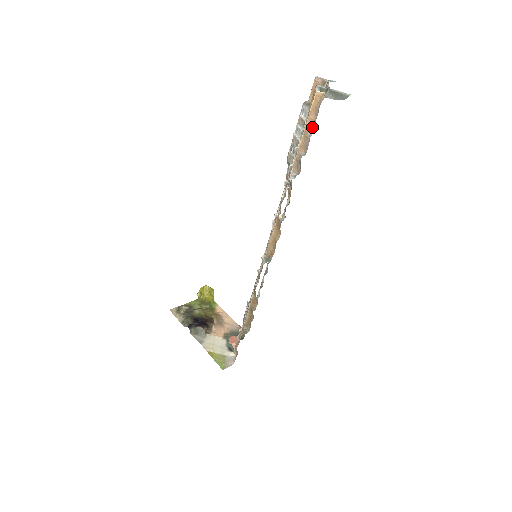
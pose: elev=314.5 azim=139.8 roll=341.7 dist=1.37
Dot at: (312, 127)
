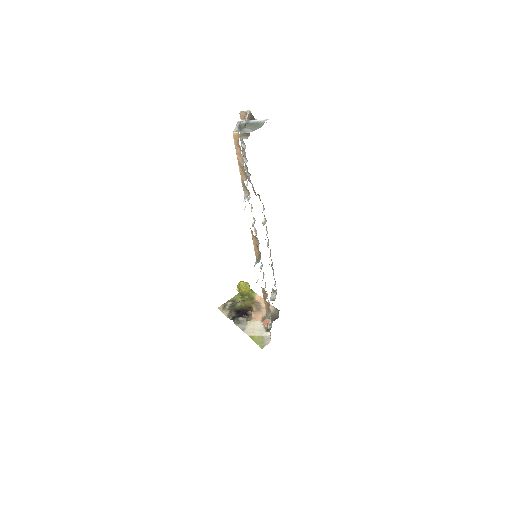
Dot at: (242, 159)
